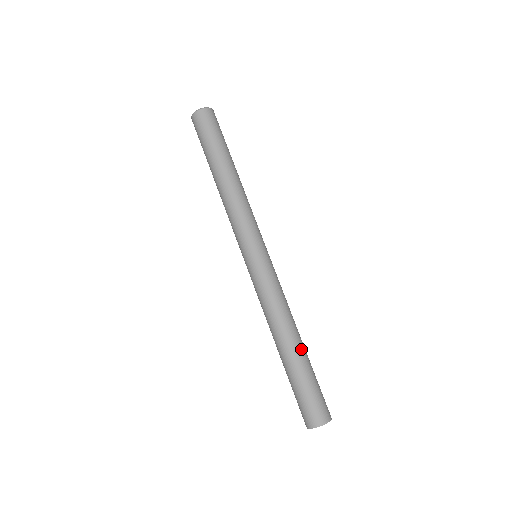
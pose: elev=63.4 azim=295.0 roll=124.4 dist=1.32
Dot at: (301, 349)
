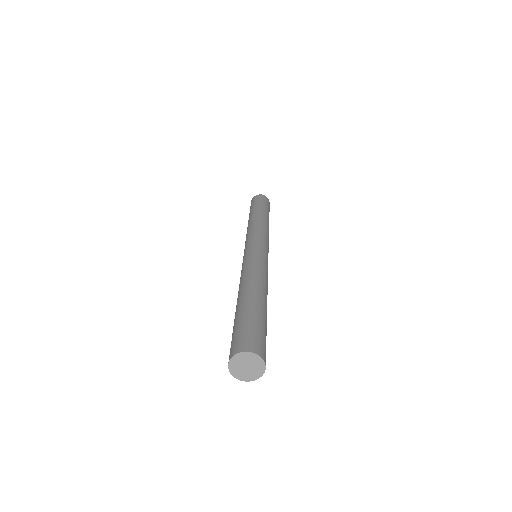
Dot at: (255, 297)
